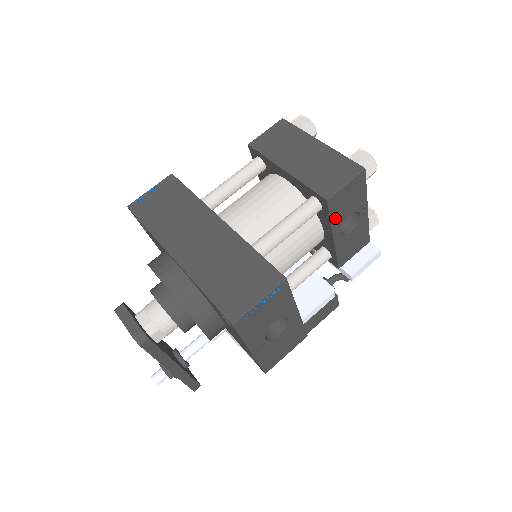
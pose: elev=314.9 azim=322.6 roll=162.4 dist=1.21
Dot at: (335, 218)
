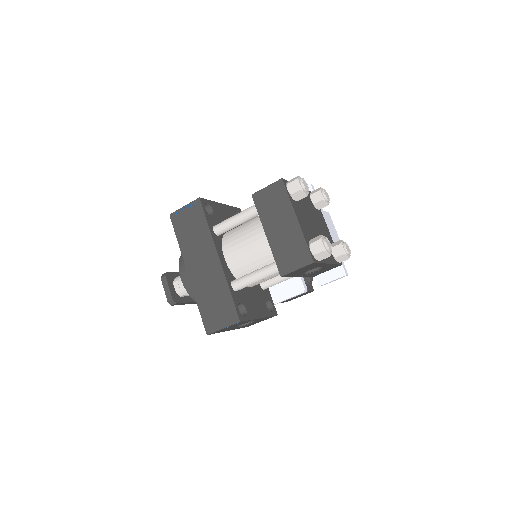
Dot at: (295, 275)
